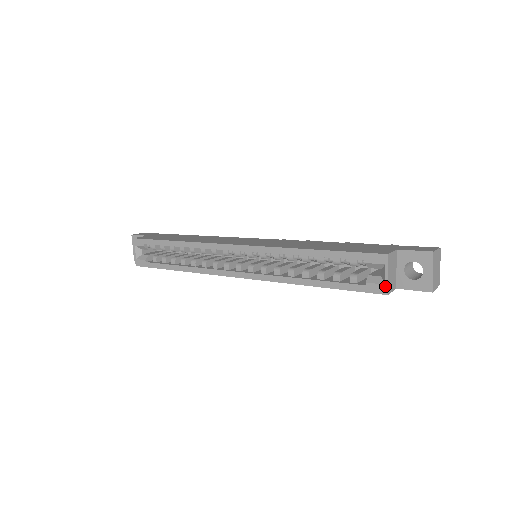
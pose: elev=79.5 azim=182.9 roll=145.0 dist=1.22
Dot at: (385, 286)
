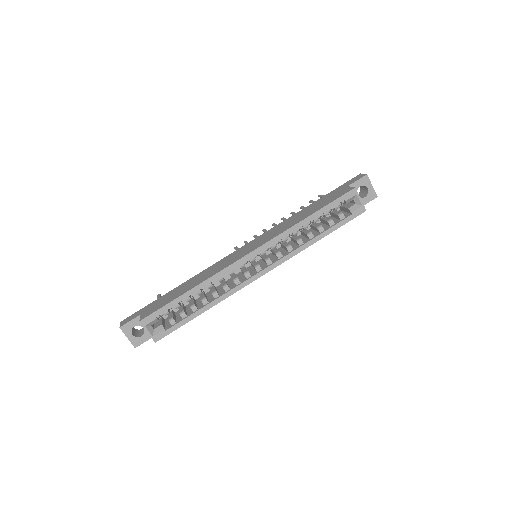
Dot at: (363, 207)
